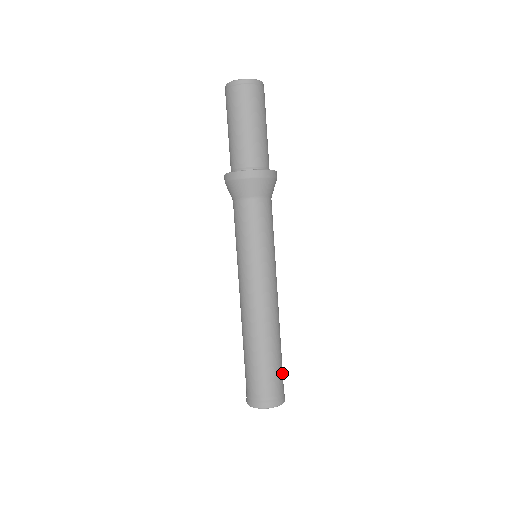
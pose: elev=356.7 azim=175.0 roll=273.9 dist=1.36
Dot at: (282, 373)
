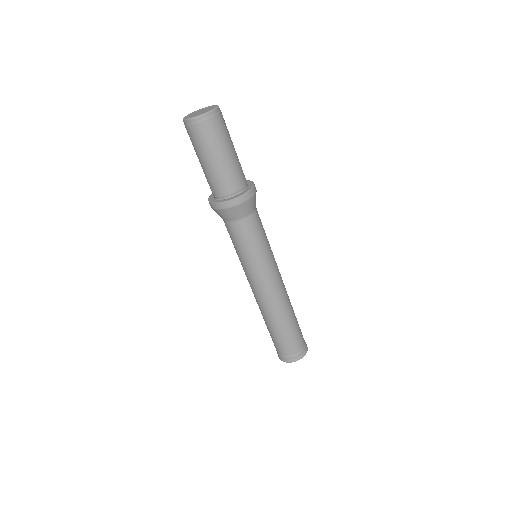
Dot at: occluded
